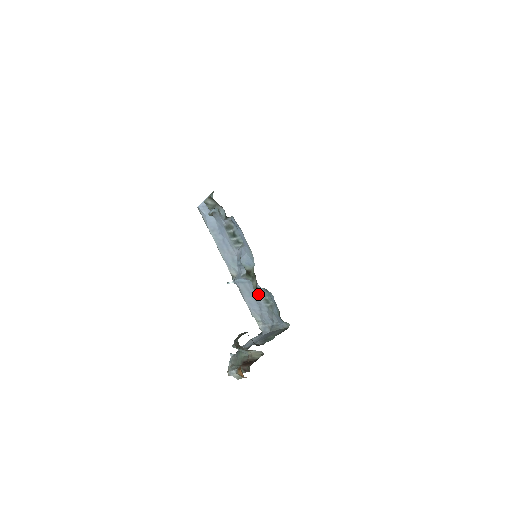
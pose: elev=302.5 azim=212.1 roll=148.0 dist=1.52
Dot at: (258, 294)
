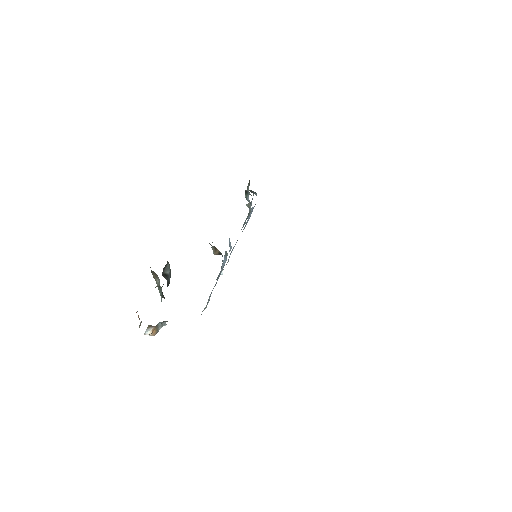
Dot at: occluded
